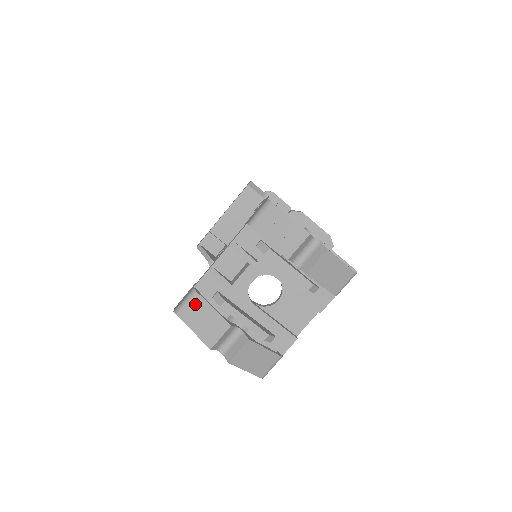
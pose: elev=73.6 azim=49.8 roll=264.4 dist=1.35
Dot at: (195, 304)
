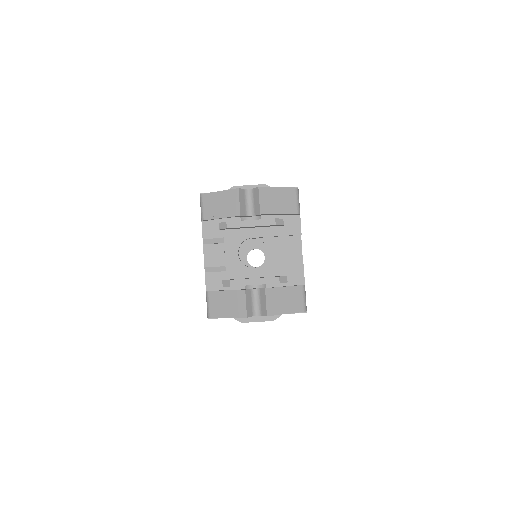
Dot at: (214, 299)
